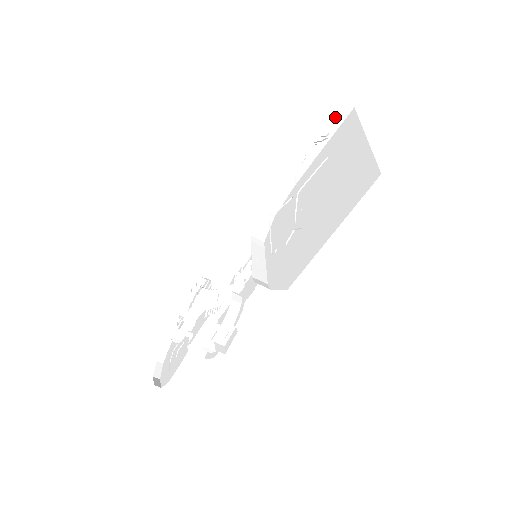
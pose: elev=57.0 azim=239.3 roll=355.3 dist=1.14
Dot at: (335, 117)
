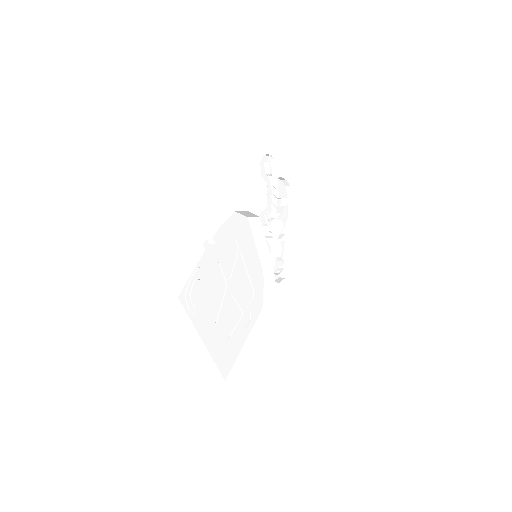
Dot at: occluded
